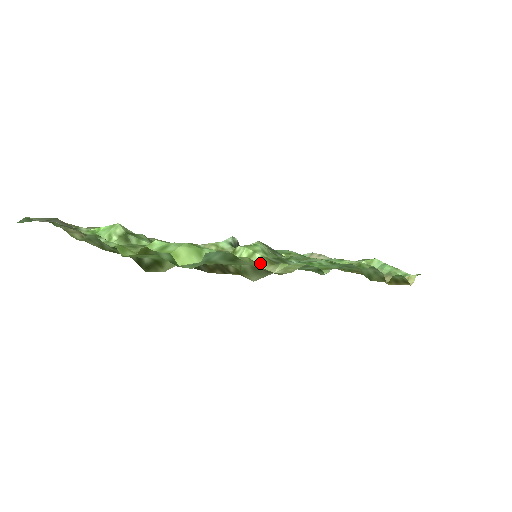
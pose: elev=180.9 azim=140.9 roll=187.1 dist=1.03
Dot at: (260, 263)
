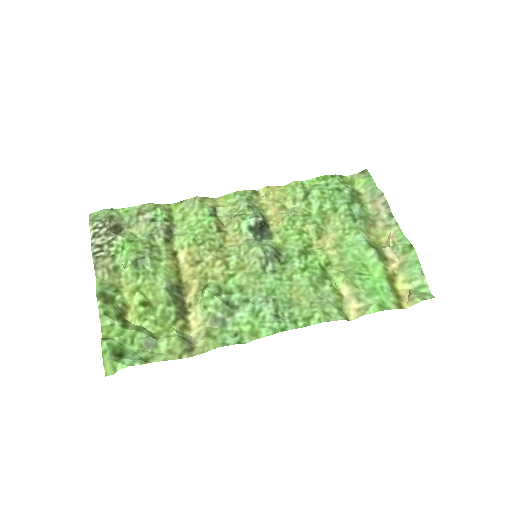
Dot at: (205, 319)
